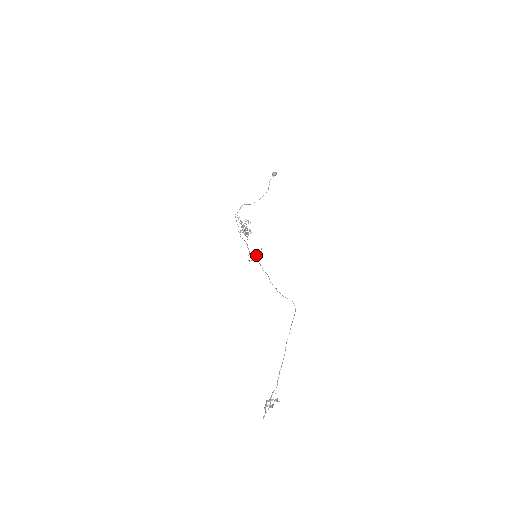
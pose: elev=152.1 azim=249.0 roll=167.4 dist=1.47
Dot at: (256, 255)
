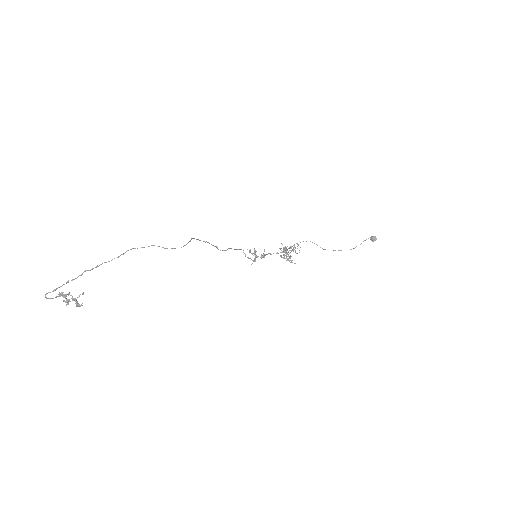
Dot at: (254, 252)
